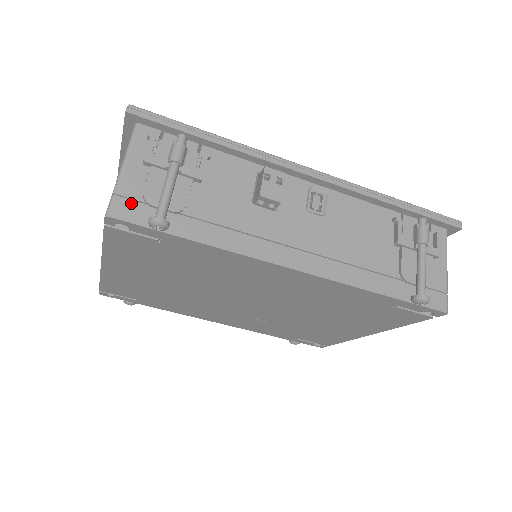
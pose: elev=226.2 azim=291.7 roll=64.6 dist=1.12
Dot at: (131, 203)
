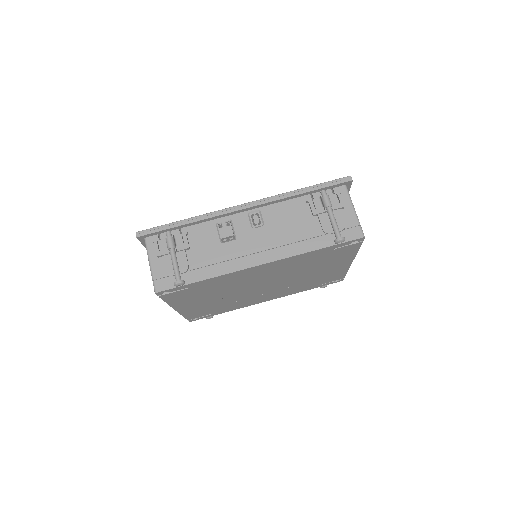
Dot at: (163, 280)
